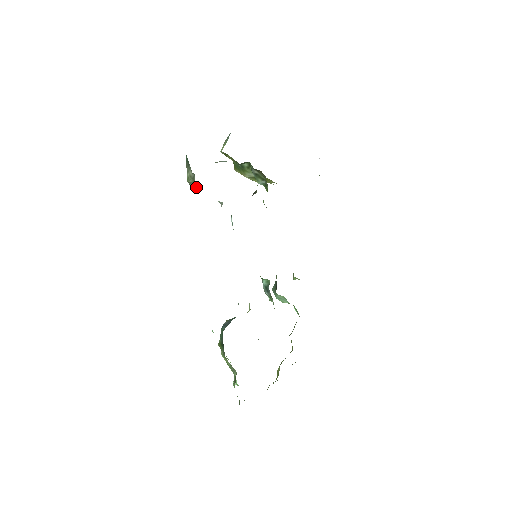
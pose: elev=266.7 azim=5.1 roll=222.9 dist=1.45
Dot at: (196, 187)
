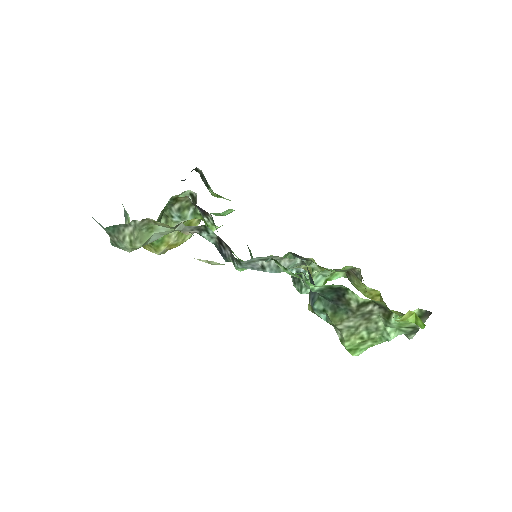
Dot at: (145, 242)
